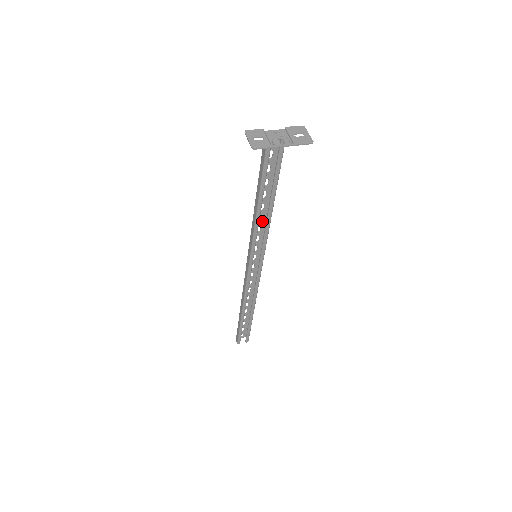
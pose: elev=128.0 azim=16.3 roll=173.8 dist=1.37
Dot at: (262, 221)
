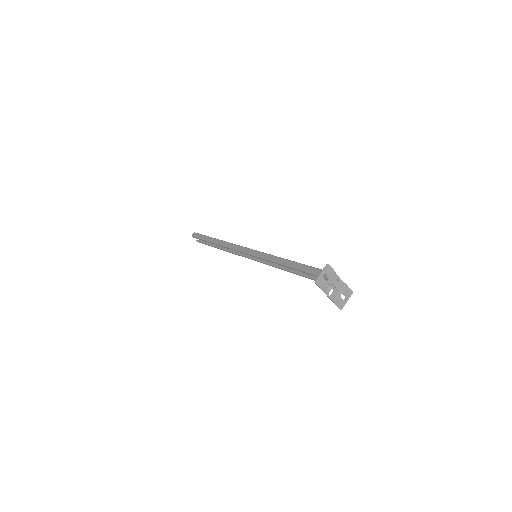
Dot at: occluded
